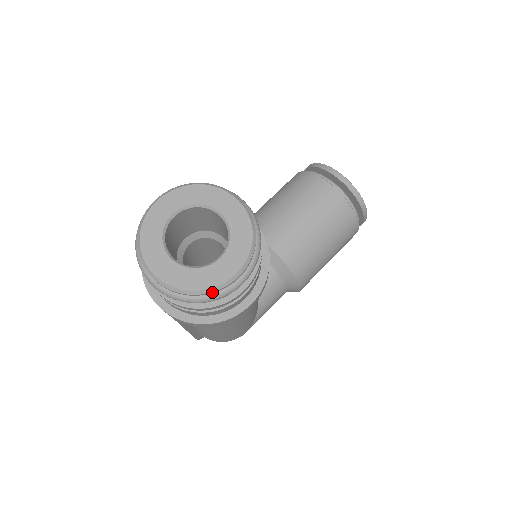
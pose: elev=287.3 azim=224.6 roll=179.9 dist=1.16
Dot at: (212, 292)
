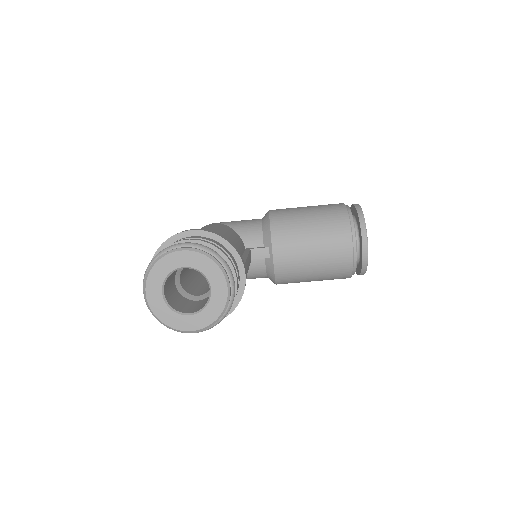
Dot at: occluded
